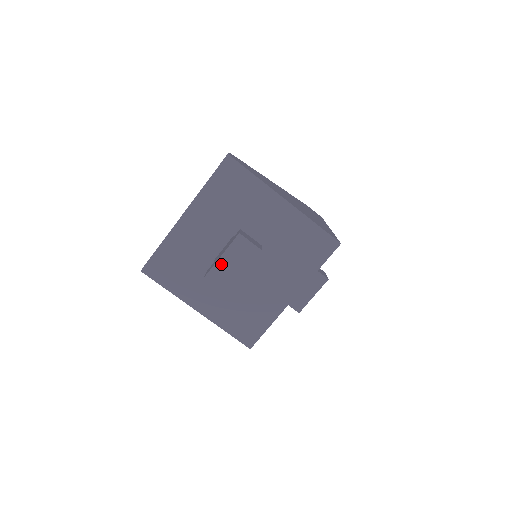
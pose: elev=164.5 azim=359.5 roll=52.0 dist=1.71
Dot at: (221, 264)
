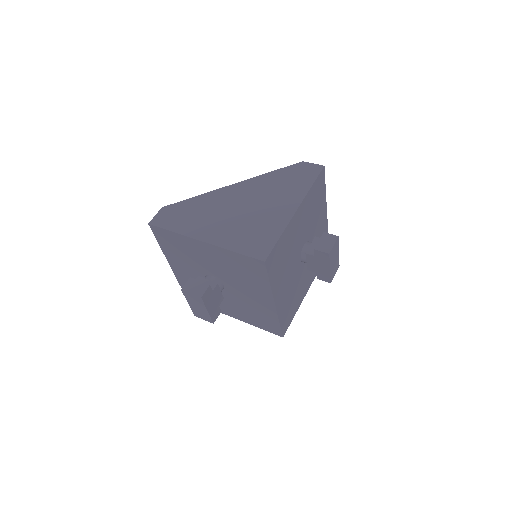
Dot at: (193, 308)
